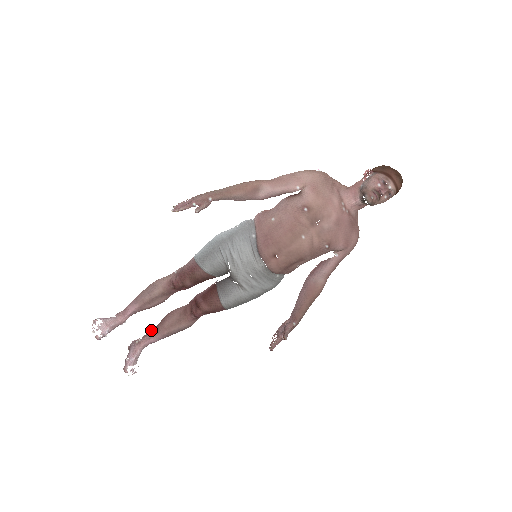
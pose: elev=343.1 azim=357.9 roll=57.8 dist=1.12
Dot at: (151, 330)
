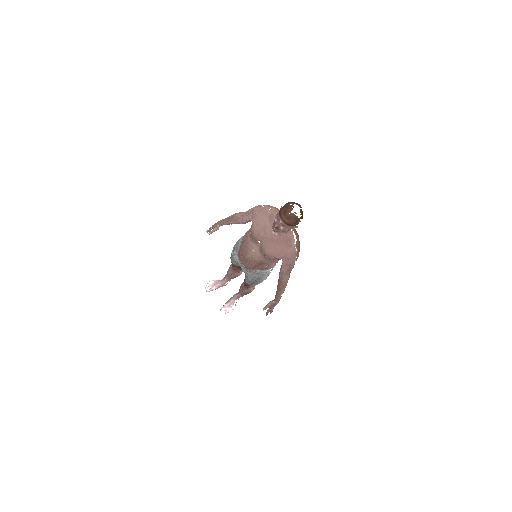
Dot at: occluded
